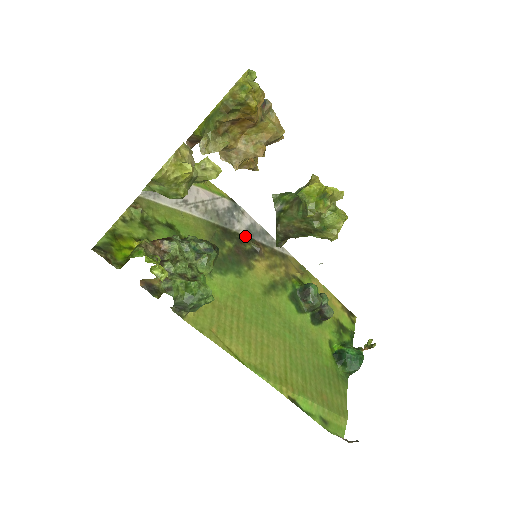
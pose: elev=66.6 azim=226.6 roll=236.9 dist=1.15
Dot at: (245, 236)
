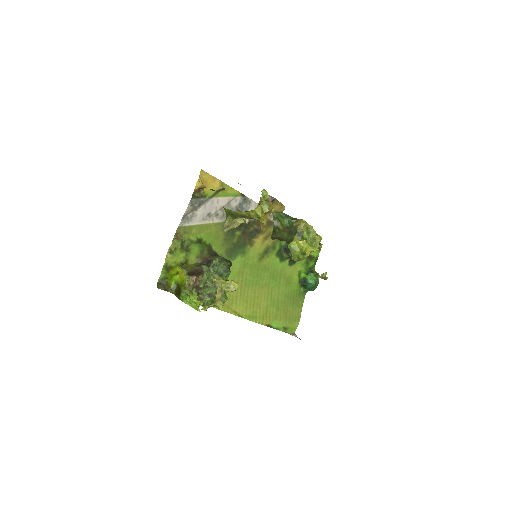
Dot at: (250, 221)
